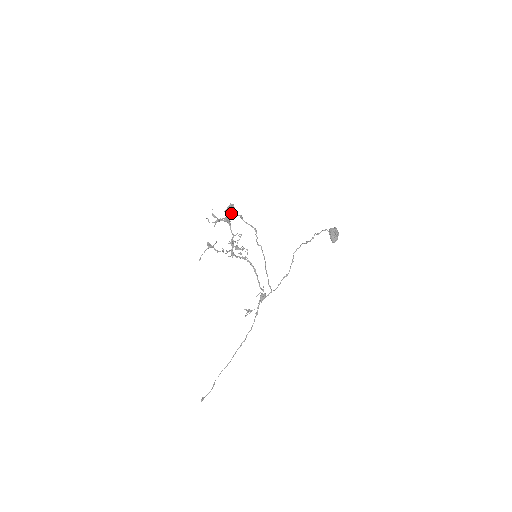
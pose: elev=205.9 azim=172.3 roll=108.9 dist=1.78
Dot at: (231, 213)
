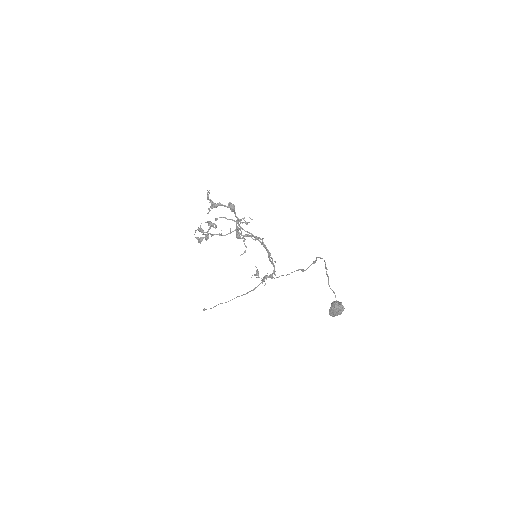
Dot at: occluded
